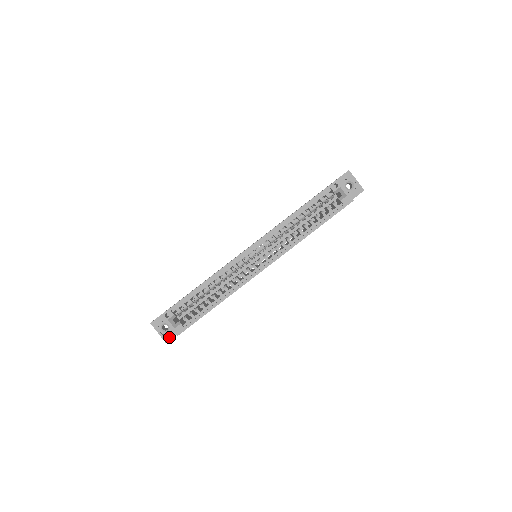
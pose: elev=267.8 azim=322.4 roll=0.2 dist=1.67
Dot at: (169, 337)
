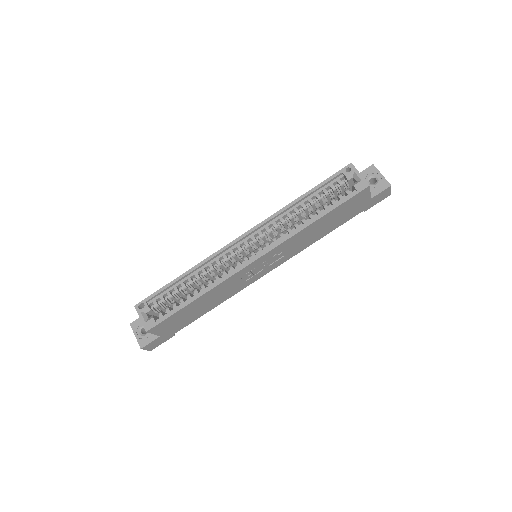
Dot at: (146, 342)
